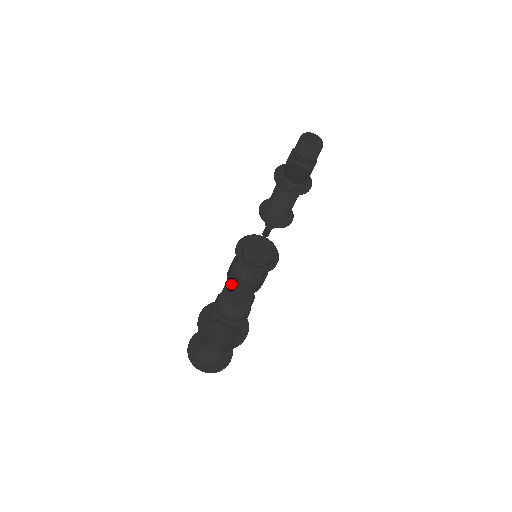
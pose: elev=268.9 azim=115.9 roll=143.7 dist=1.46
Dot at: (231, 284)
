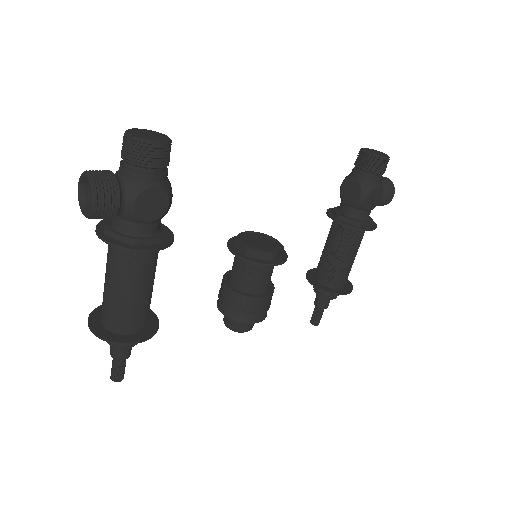
Dot at: (150, 130)
